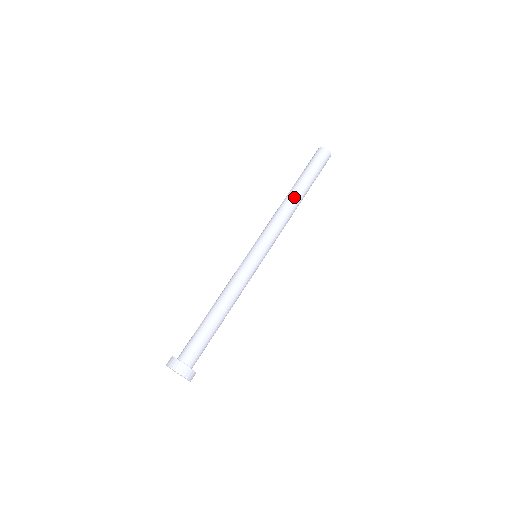
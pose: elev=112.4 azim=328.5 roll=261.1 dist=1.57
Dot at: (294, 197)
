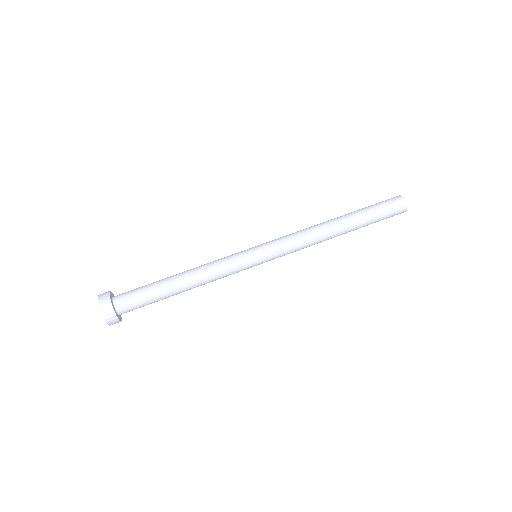
Dot at: (336, 229)
